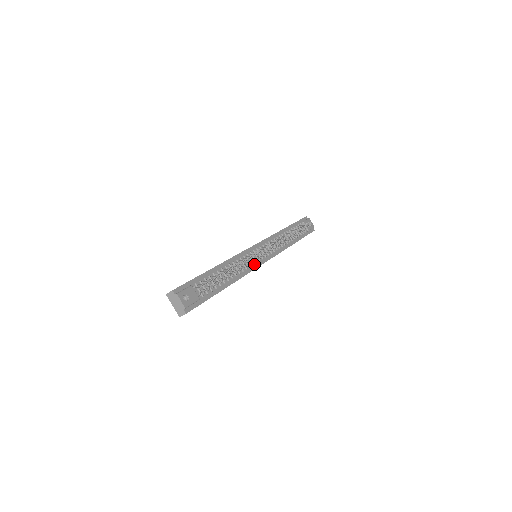
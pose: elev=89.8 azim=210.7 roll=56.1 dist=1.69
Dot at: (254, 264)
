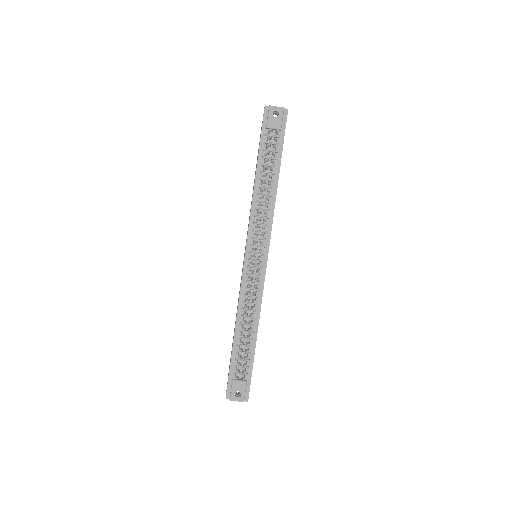
Dot at: (259, 280)
